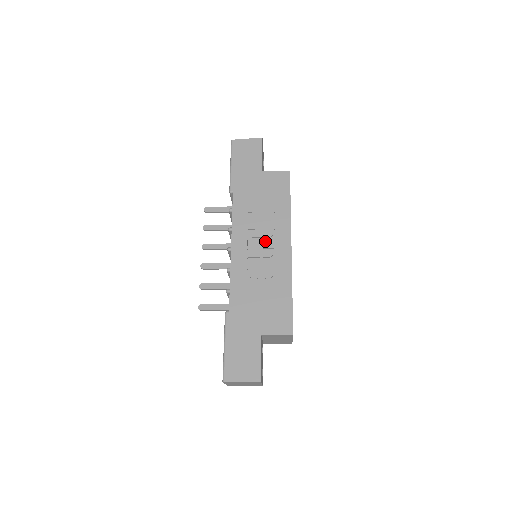
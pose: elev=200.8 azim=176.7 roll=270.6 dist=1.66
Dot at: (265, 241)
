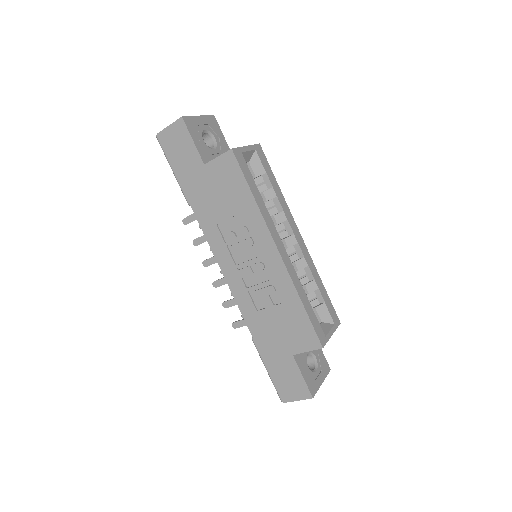
Dot at: (249, 252)
